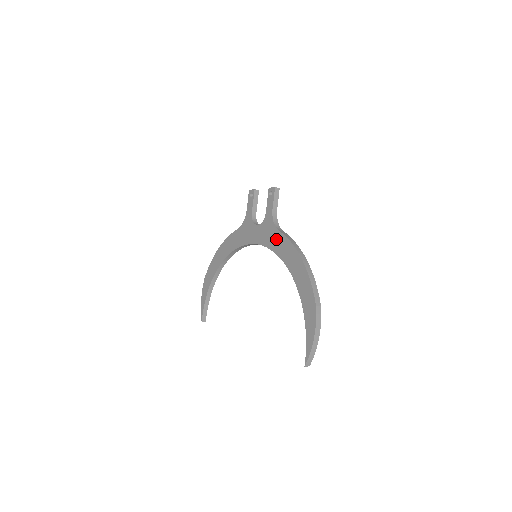
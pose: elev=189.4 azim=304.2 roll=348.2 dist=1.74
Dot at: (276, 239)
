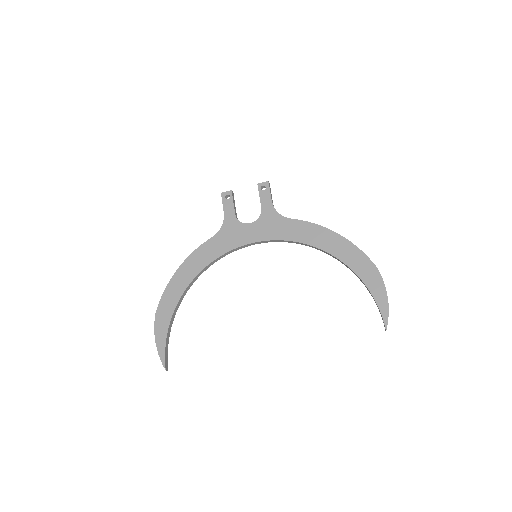
Dot at: (290, 227)
